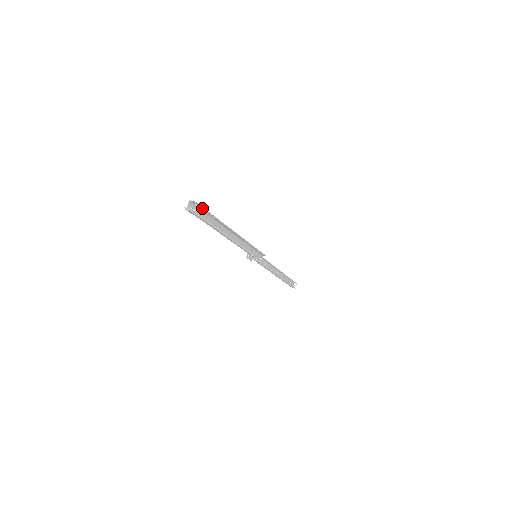
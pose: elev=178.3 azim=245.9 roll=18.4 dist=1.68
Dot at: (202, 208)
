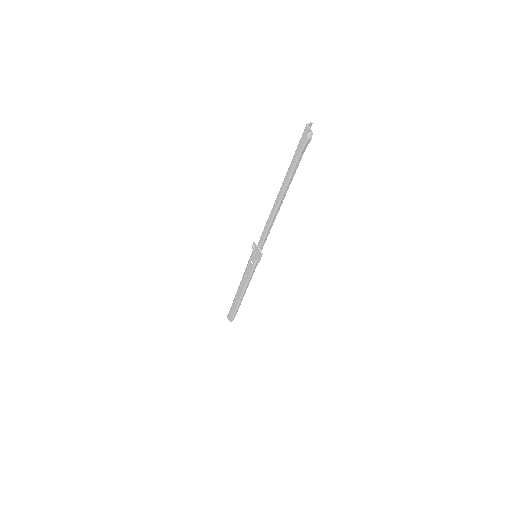
Dot at: occluded
